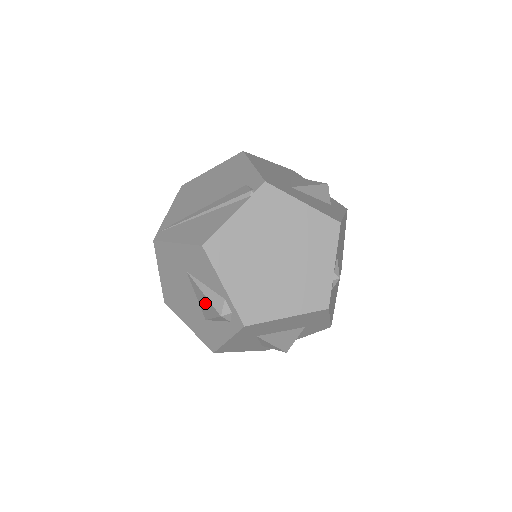
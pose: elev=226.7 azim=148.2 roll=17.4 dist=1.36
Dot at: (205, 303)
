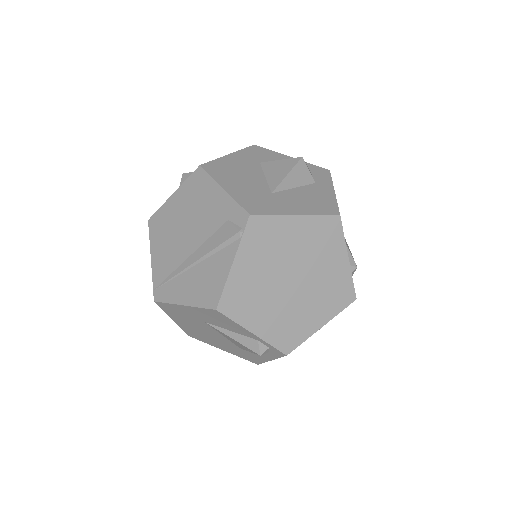
Dot at: (237, 343)
